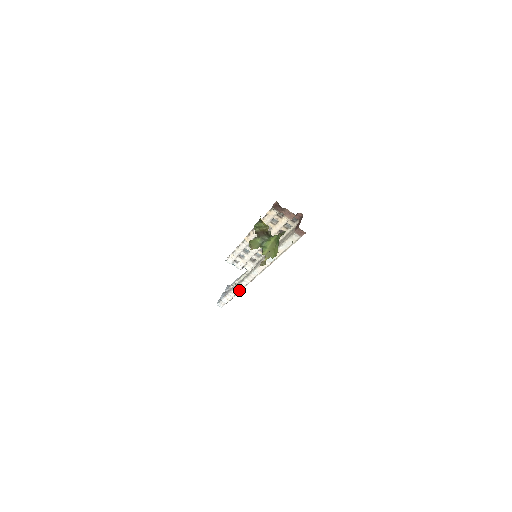
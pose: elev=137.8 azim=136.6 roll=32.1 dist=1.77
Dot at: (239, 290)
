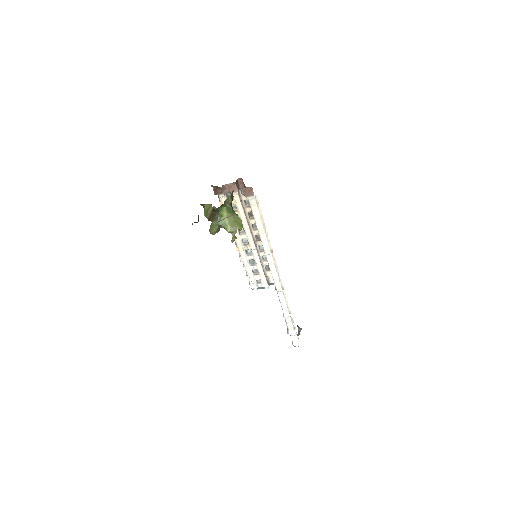
Dot at: (287, 309)
